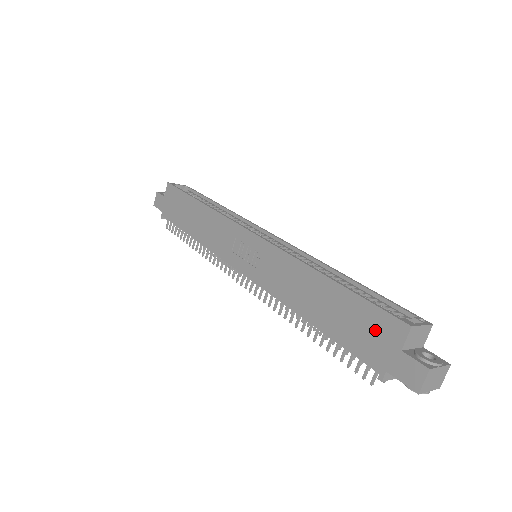
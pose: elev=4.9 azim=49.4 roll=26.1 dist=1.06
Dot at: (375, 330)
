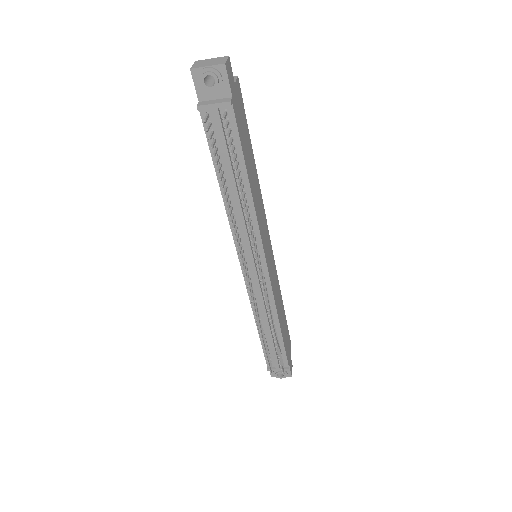
Dot at: occluded
